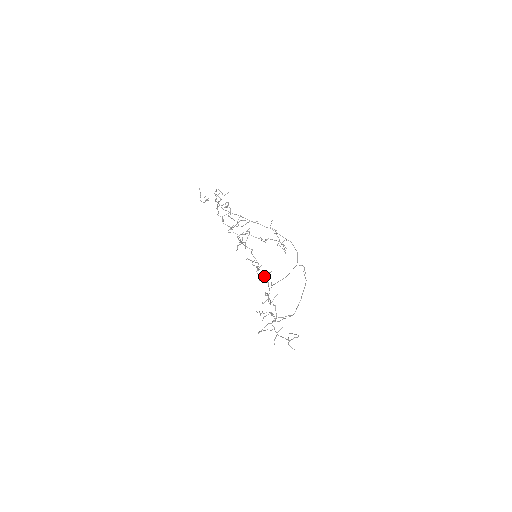
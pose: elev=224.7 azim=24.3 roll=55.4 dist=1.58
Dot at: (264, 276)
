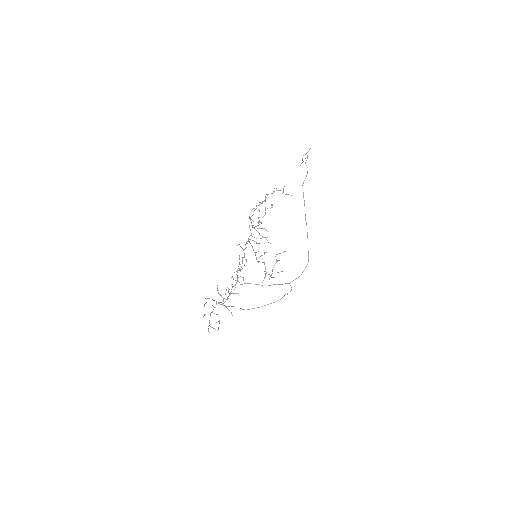
Dot at: (237, 278)
